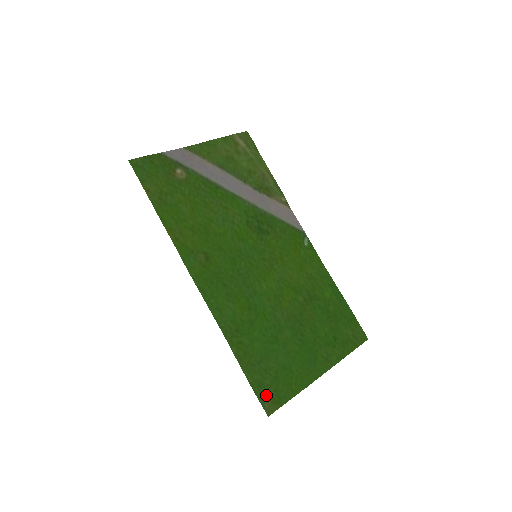
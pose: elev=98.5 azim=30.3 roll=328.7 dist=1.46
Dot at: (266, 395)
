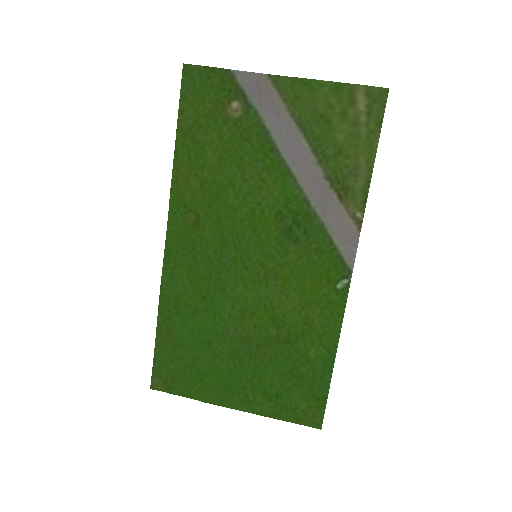
Dot at: (162, 374)
